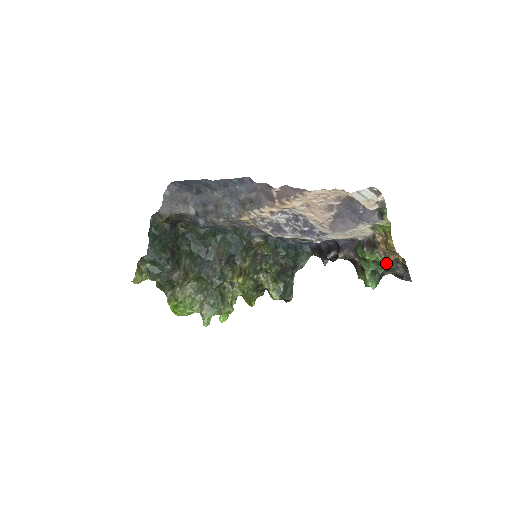
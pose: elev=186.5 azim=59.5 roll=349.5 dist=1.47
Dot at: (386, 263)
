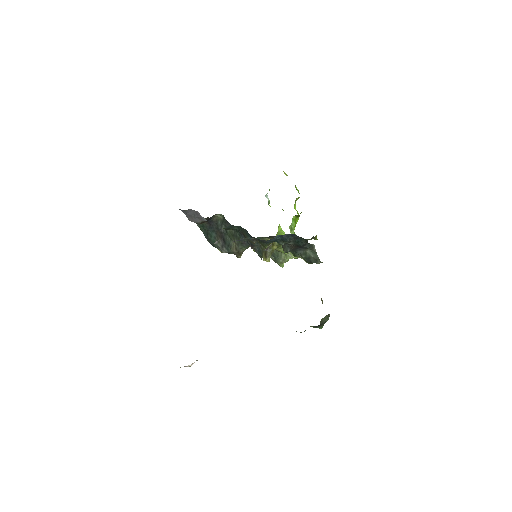
Dot at: occluded
